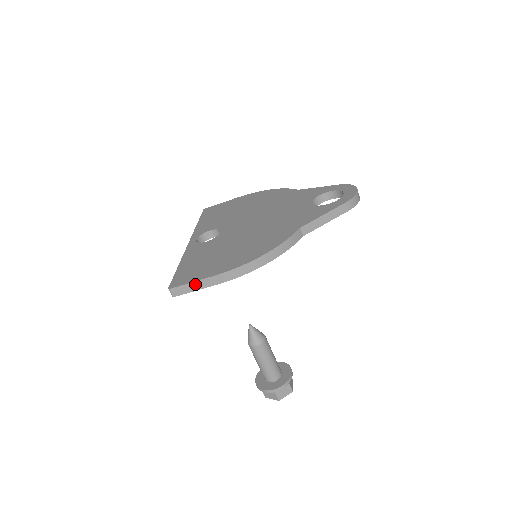
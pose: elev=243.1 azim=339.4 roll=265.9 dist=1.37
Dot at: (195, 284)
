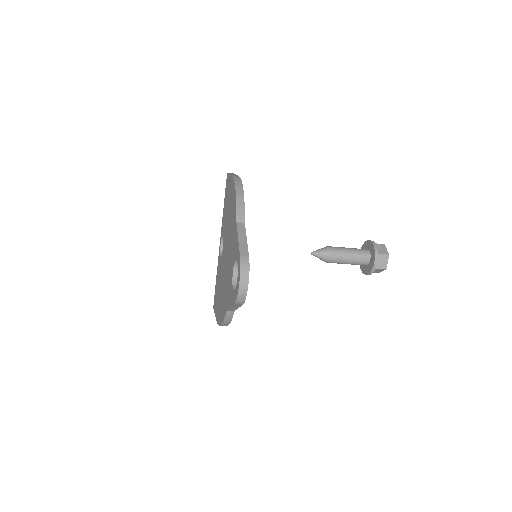
Dot at: occluded
